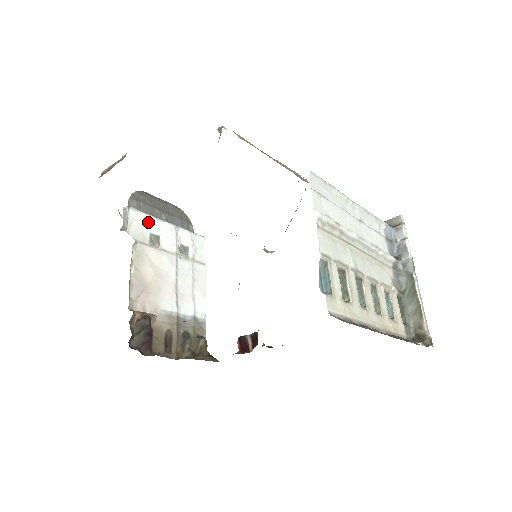
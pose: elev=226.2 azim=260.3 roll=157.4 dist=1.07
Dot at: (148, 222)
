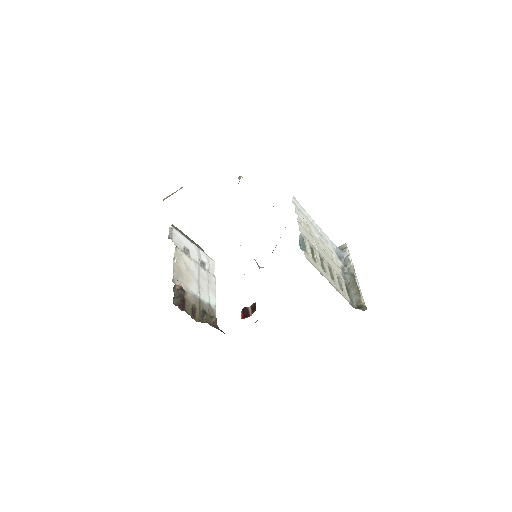
Dot at: (183, 239)
